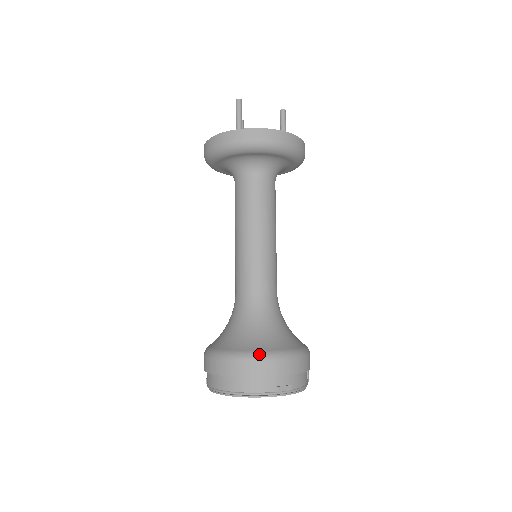
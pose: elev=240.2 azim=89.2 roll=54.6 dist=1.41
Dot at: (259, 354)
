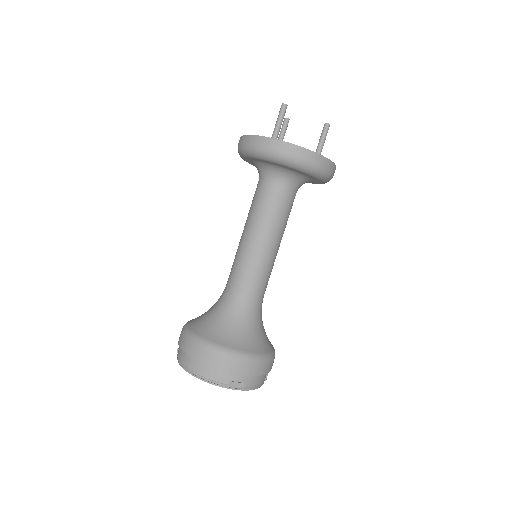
Dot at: (224, 349)
